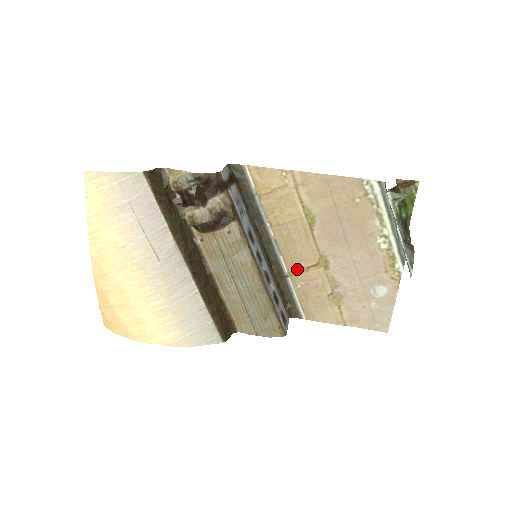
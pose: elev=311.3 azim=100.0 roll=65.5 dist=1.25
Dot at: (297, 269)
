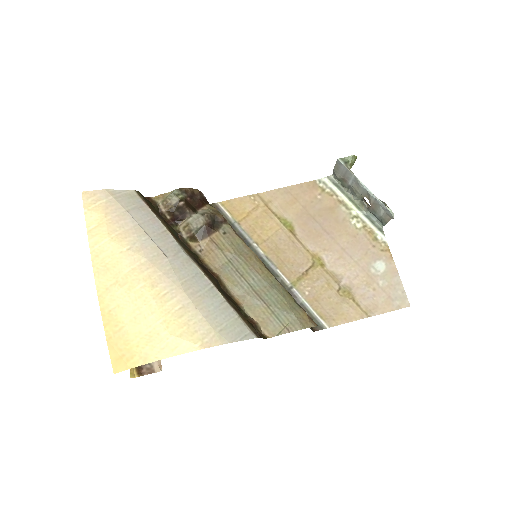
Dot at: (297, 276)
